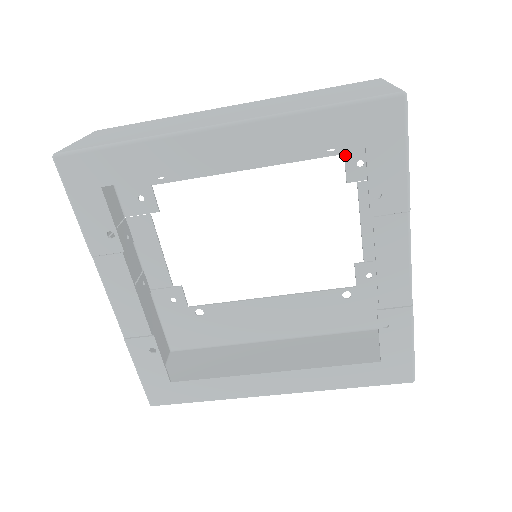
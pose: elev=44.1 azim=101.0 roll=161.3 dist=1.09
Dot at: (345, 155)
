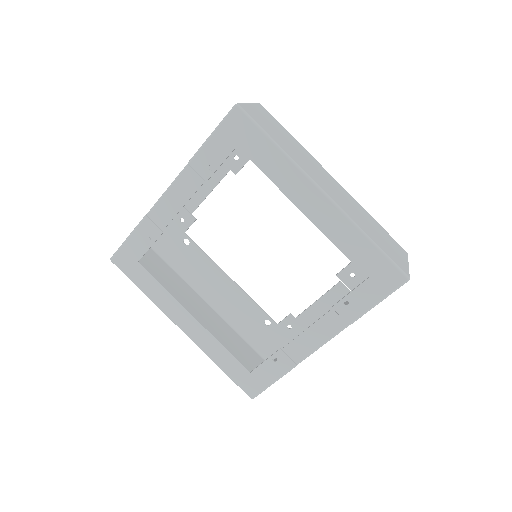
Dot at: (351, 263)
